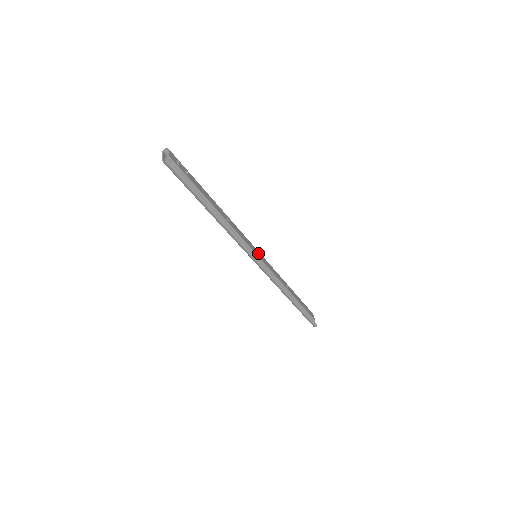
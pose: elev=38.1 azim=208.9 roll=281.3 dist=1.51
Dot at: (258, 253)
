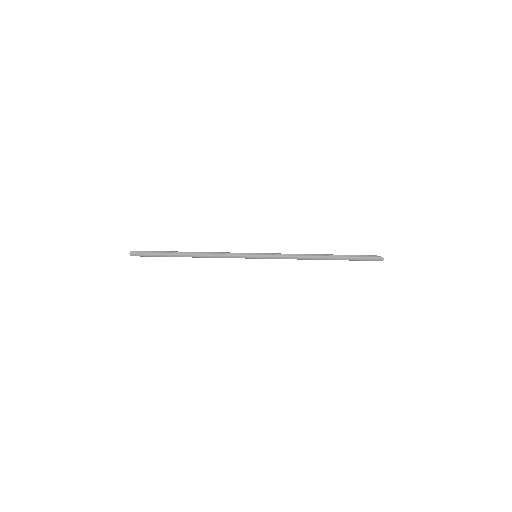
Dot at: occluded
